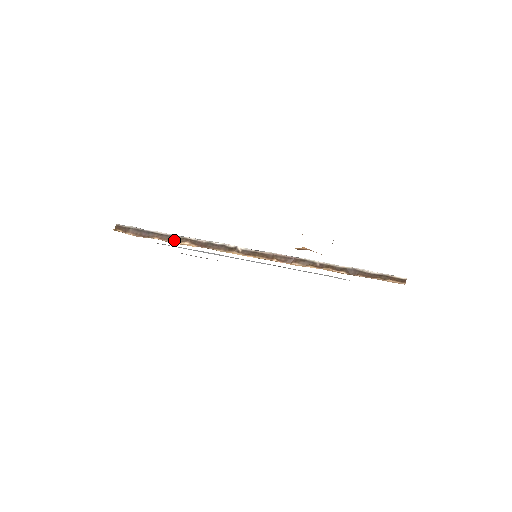
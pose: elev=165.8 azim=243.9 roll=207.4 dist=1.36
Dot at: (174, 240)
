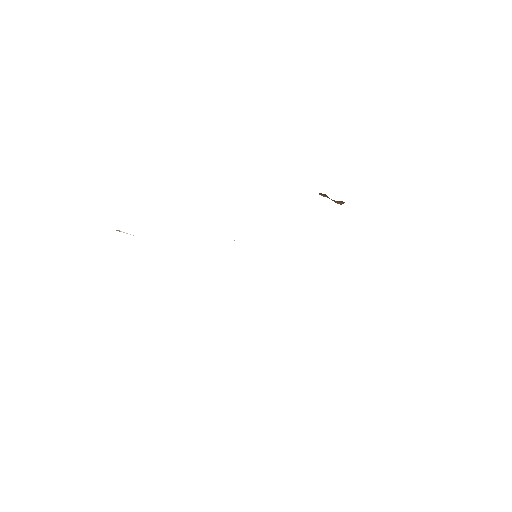
Dot at: occluded
